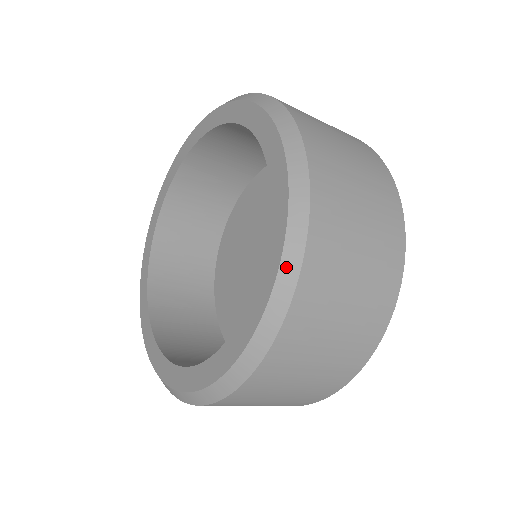
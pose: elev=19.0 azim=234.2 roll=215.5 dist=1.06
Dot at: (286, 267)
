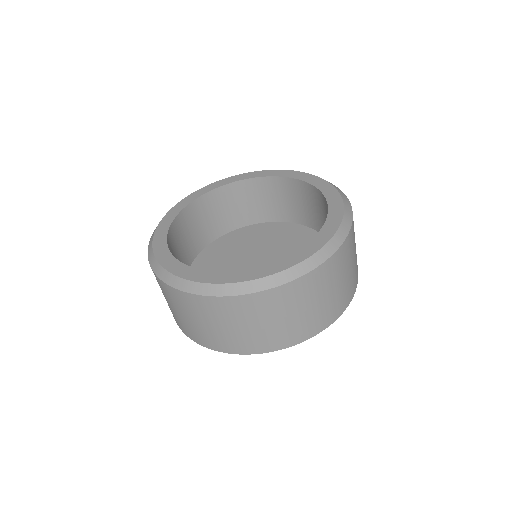
Dot at: (345, 199)
